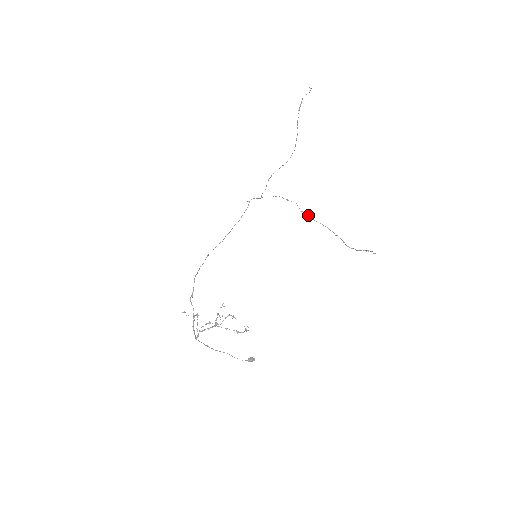
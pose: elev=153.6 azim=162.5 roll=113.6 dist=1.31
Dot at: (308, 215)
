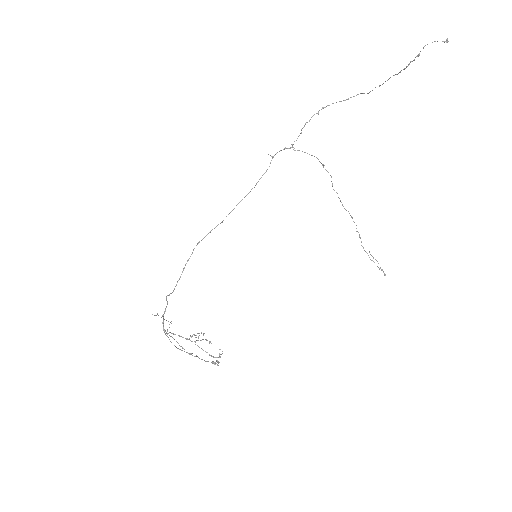
Dot at: (338, 197)
